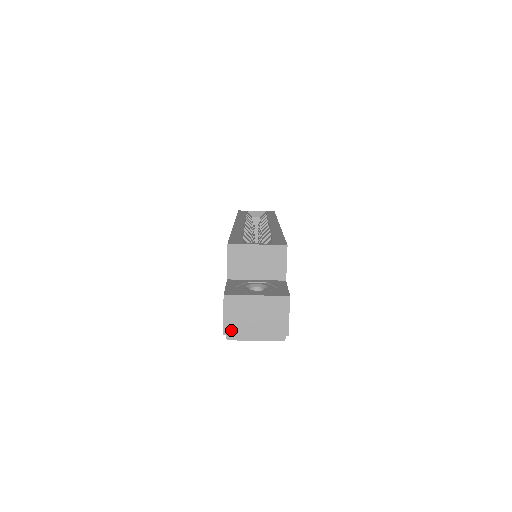
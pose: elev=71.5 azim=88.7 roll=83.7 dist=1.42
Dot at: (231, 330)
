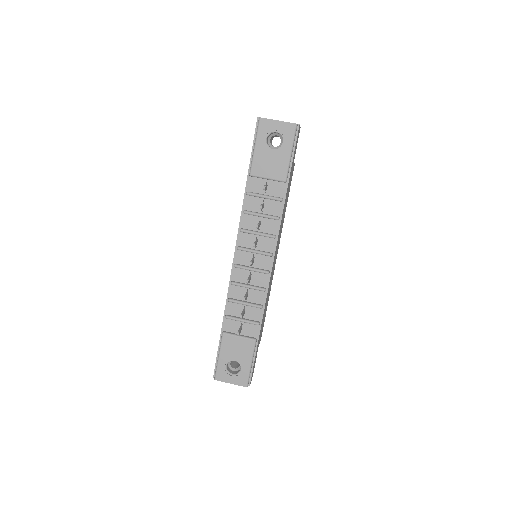
Dot at: occluded
